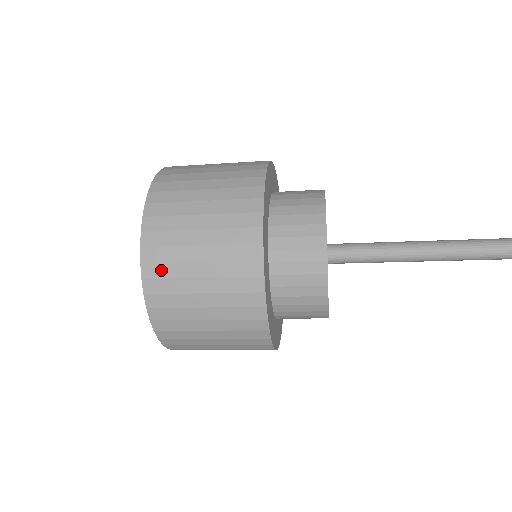
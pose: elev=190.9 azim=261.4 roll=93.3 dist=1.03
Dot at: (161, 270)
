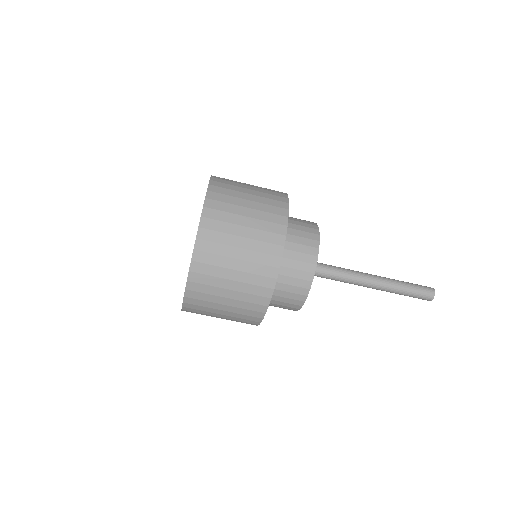
Dot at: (224, 181)
